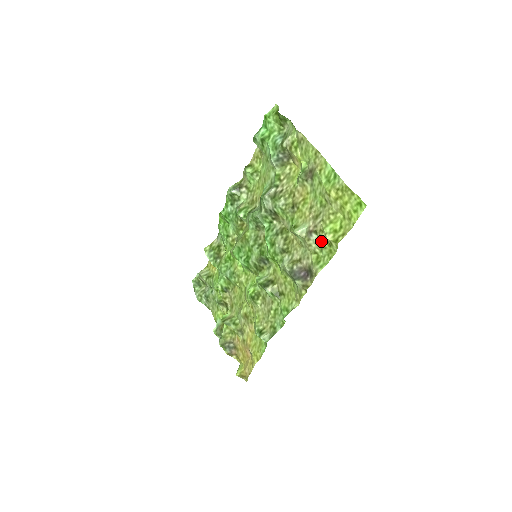
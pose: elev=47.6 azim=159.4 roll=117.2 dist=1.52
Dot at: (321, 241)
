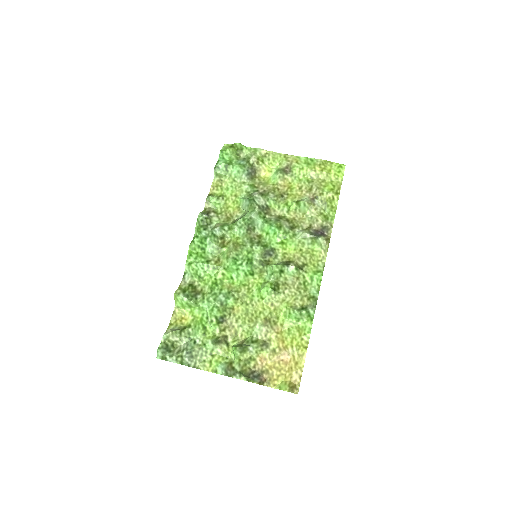
Dot at: (323, 202)
